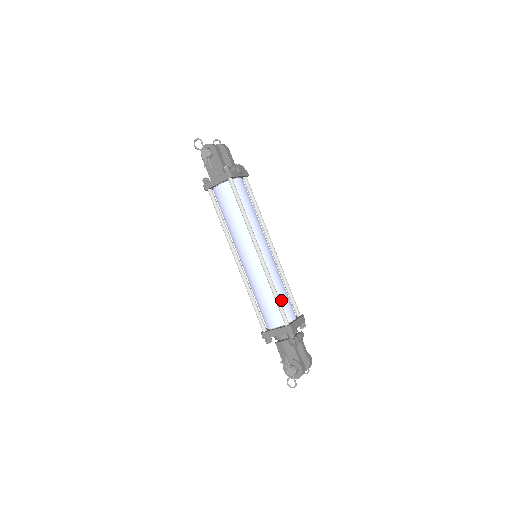
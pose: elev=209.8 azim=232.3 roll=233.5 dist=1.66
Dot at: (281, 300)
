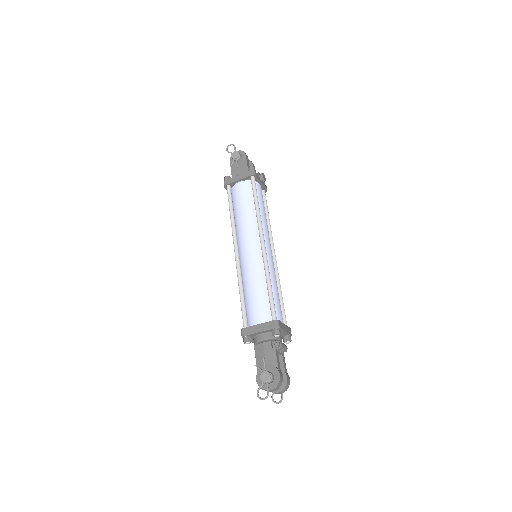
Dot at: (273, 297)
